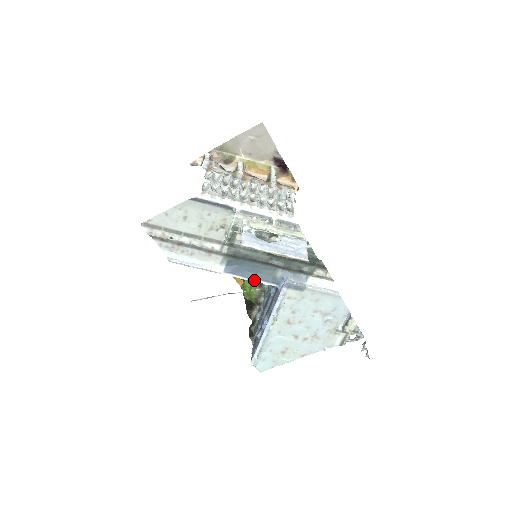
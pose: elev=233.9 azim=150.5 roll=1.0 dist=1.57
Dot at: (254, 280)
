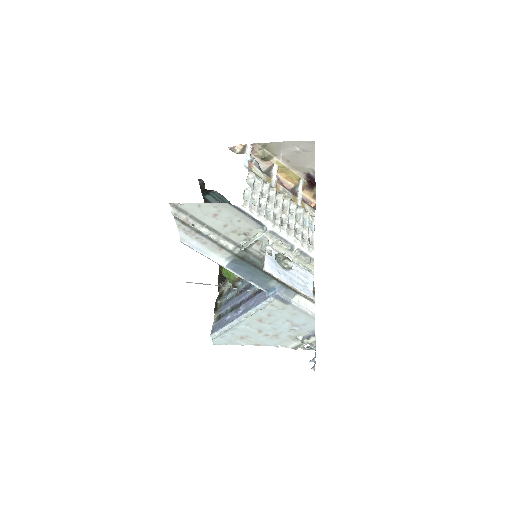
Dot at: (249, 281)
